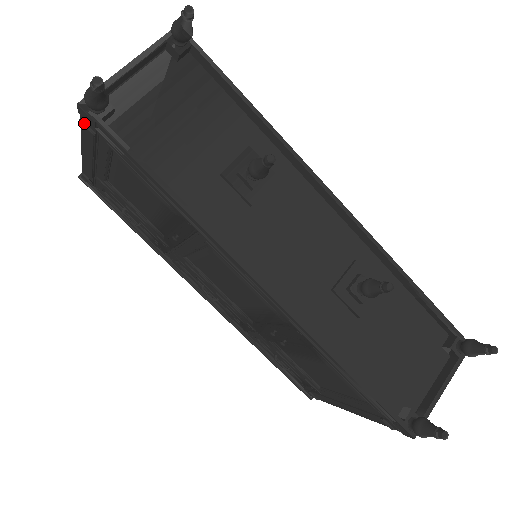
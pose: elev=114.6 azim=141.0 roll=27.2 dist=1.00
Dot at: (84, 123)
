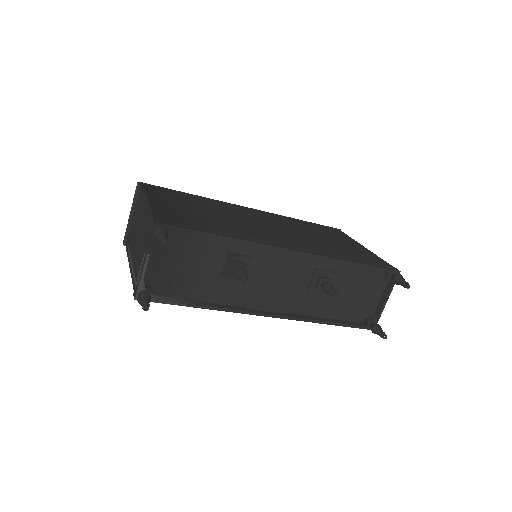
Dot at: occluded
